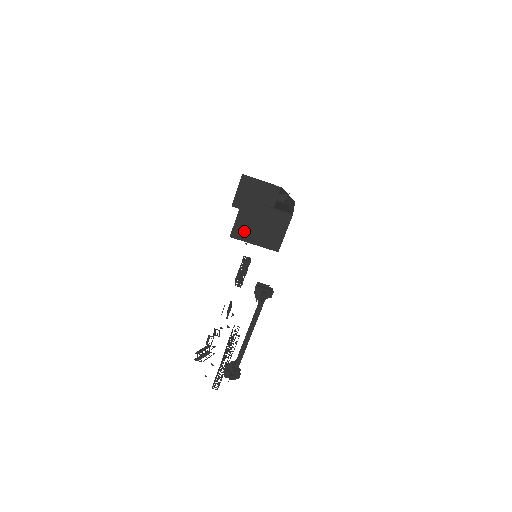
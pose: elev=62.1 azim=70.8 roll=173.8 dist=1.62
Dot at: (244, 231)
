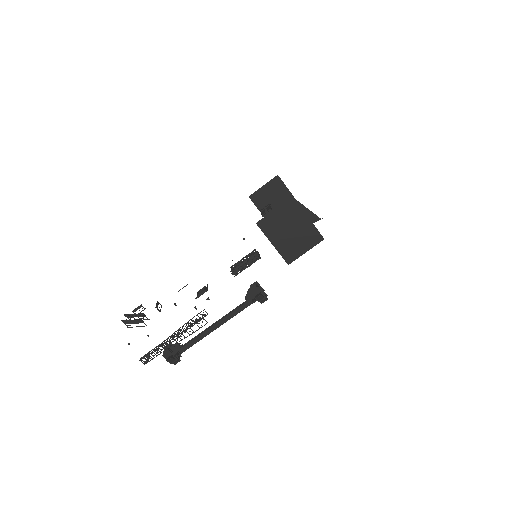
Dot at: (272, 226)
